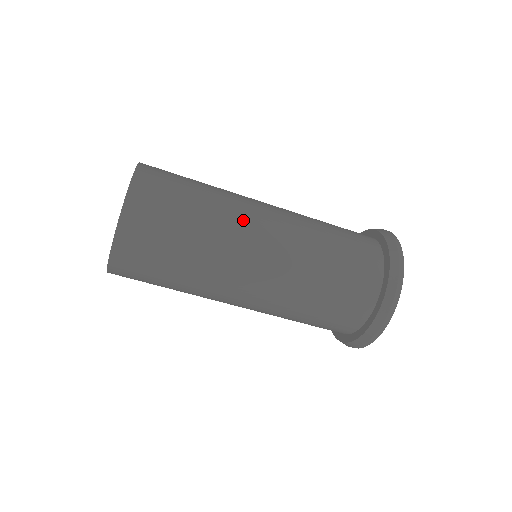
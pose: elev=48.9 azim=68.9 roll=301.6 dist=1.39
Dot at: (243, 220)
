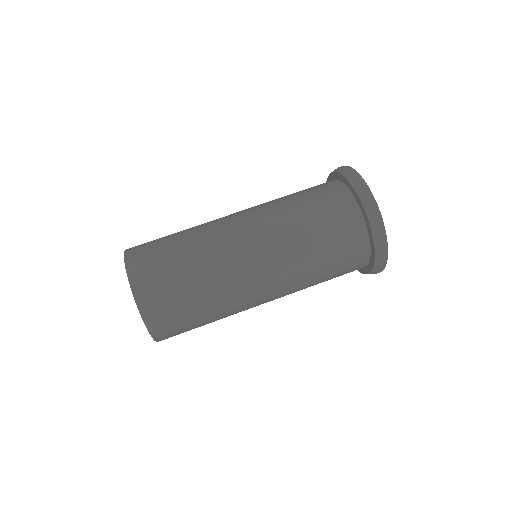
Dot at: (217, 226)
